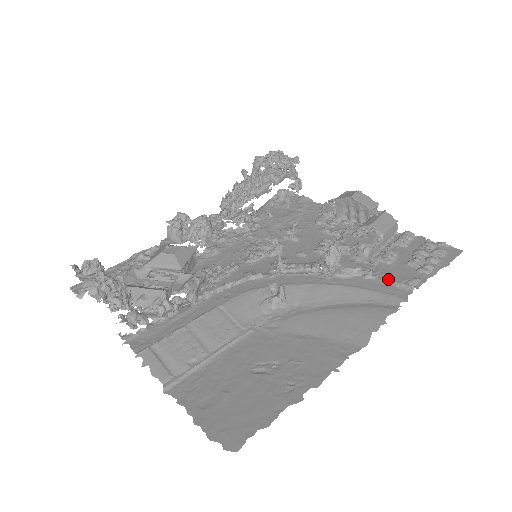
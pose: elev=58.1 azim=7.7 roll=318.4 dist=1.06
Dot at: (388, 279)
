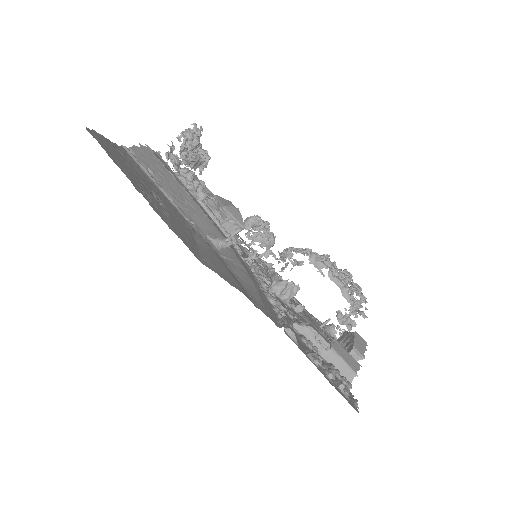
Dot at: occluded
